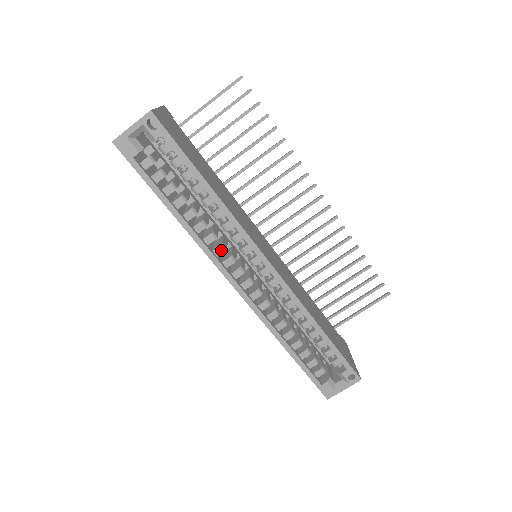
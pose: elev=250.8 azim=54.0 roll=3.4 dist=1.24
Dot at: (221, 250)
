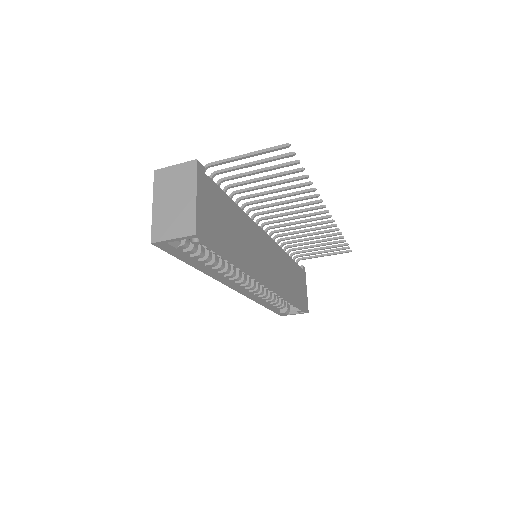
Dot at: (231, 277)
